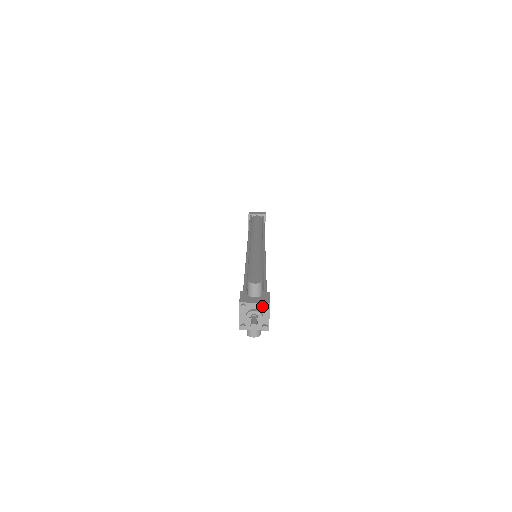
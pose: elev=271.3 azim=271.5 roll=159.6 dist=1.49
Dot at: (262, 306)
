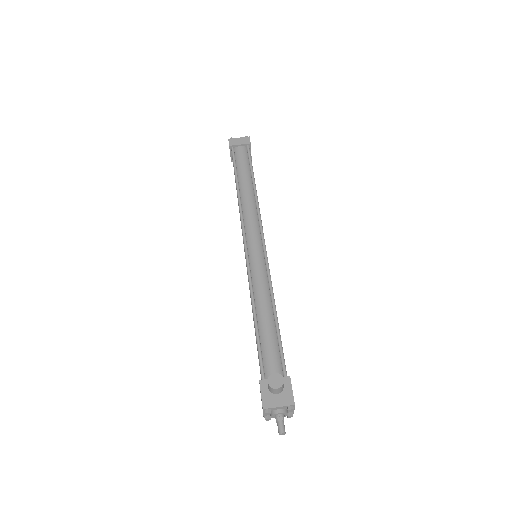
Dot at: (287, 407)
